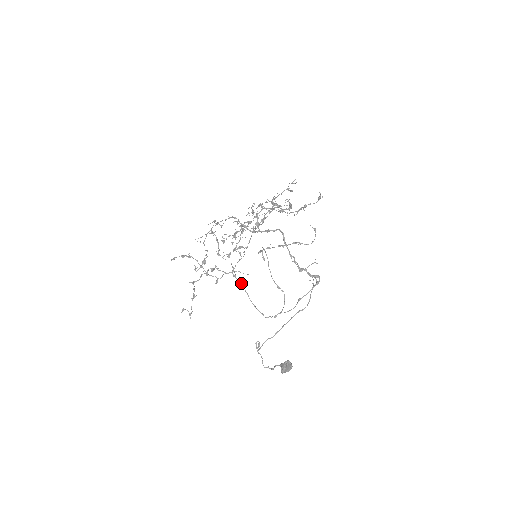
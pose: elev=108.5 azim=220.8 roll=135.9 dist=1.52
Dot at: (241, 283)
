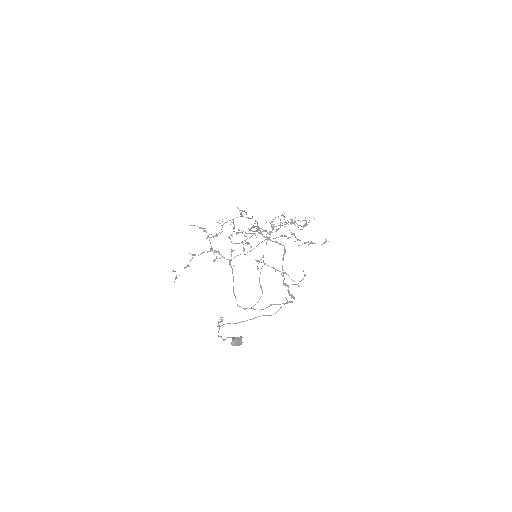
Dot at: occluded
